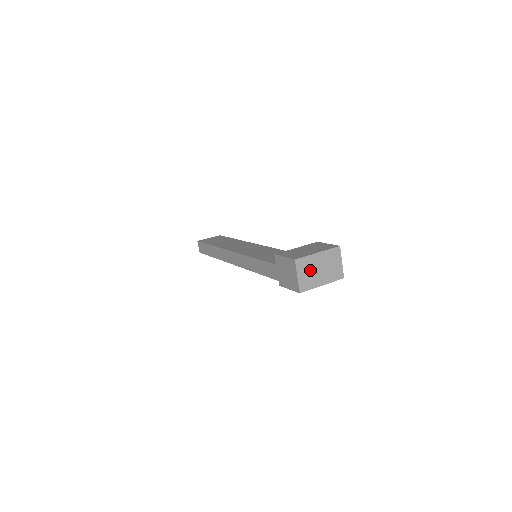
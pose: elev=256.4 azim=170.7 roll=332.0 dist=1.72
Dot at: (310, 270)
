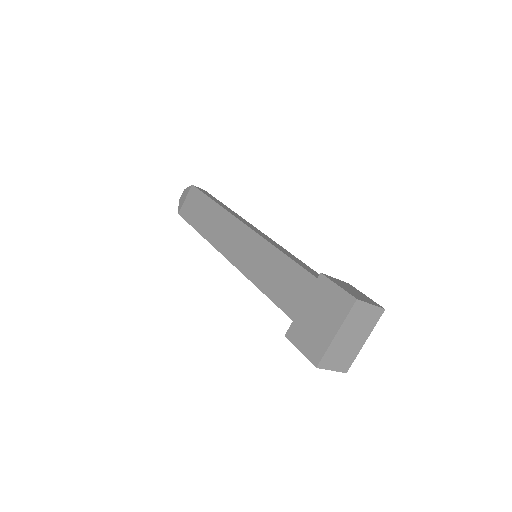
Dot at: (341, 352)
